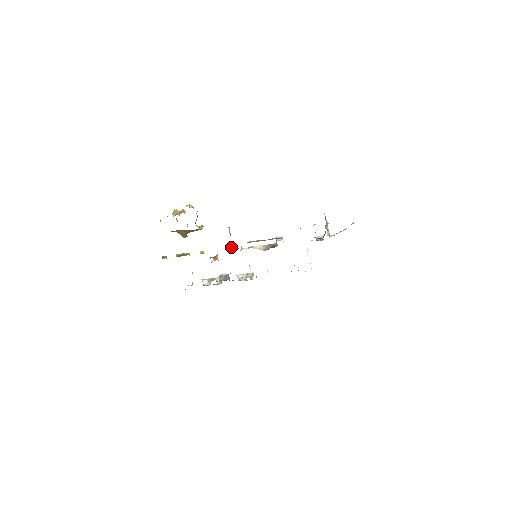
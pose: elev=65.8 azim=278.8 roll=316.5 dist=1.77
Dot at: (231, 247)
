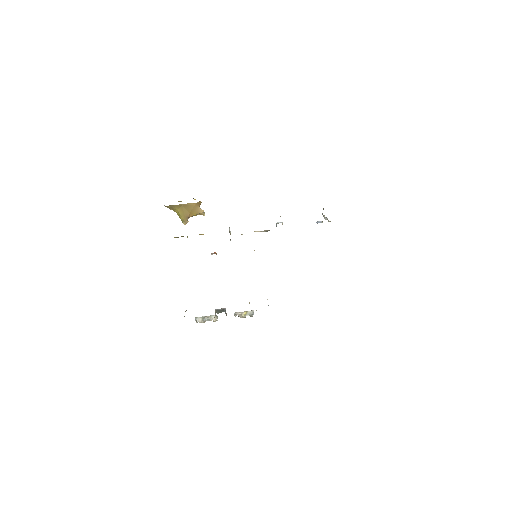
Dot at: occluded
